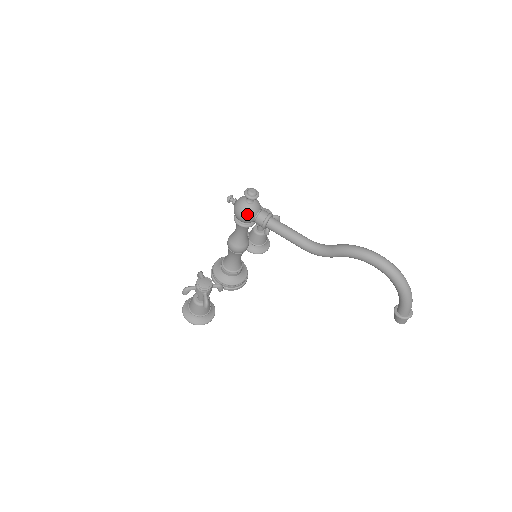
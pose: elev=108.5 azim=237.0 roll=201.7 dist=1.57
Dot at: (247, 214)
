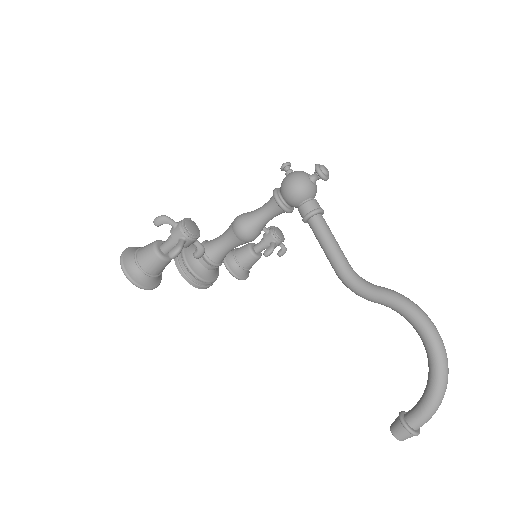
Dot at: (301, 189)
